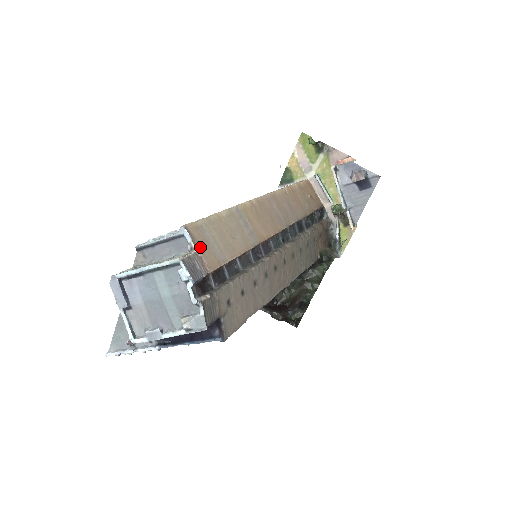
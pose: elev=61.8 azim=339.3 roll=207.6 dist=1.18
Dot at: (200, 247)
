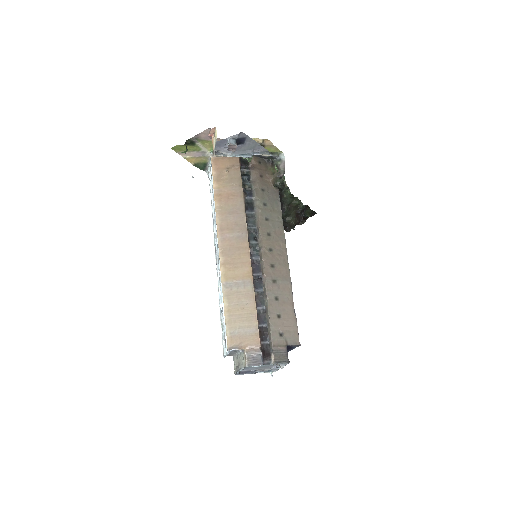
Dot at: (243, 345)
